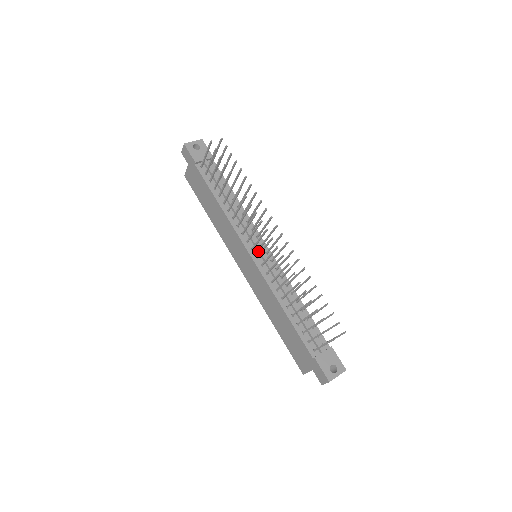
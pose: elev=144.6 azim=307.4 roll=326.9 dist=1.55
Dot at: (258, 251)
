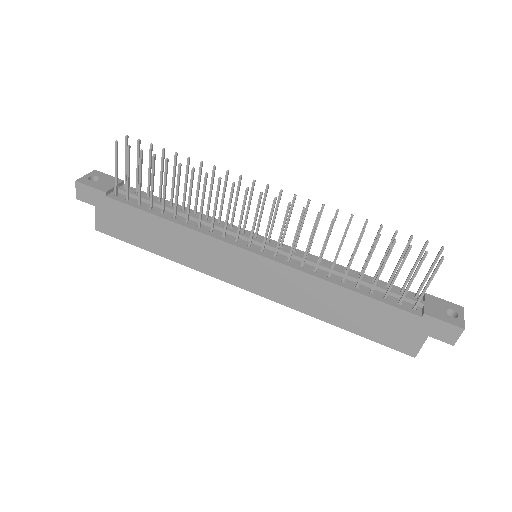
Dot at: (257, 244)
